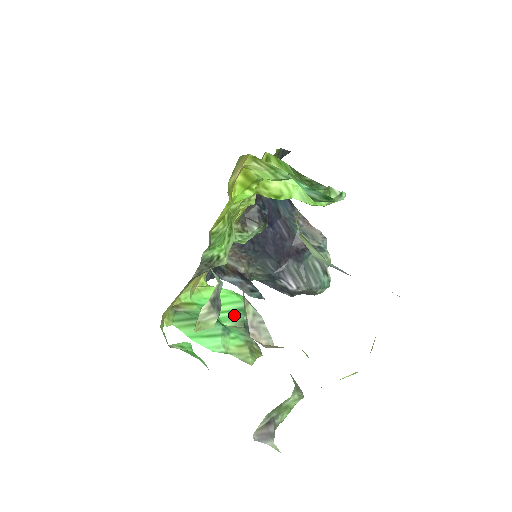
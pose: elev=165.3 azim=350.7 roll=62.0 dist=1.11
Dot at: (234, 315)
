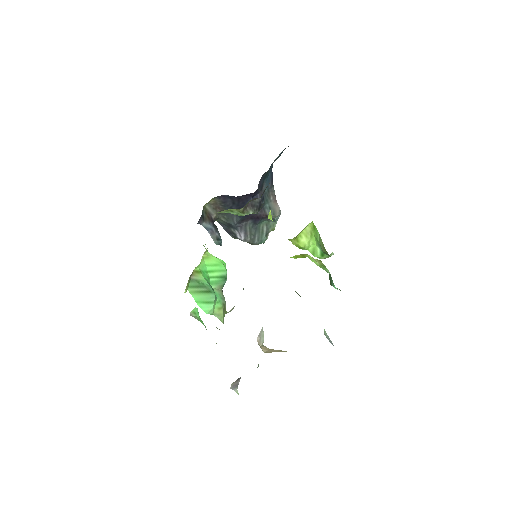
Dot at: (219, 280)
